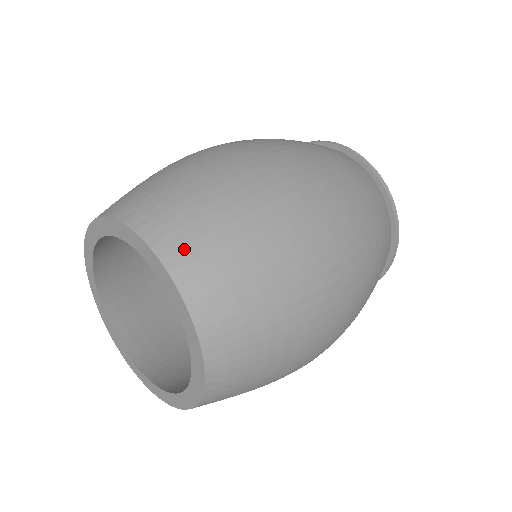
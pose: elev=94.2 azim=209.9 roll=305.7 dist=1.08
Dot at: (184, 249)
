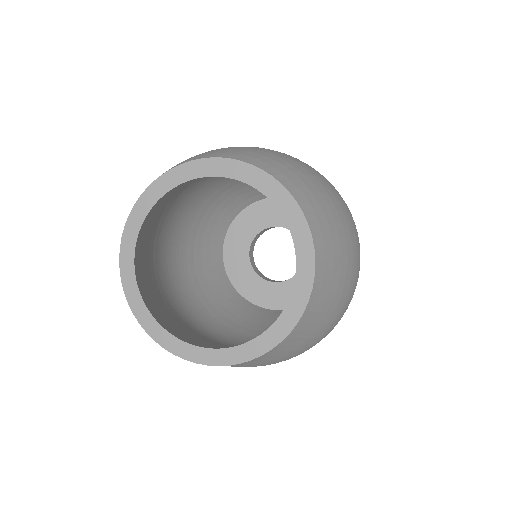
Dot at: (214, 153)
